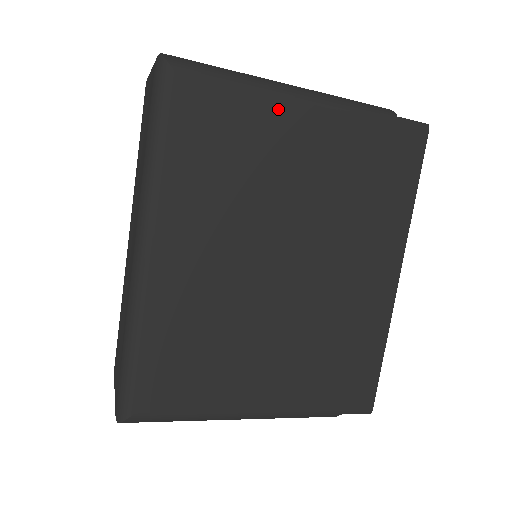
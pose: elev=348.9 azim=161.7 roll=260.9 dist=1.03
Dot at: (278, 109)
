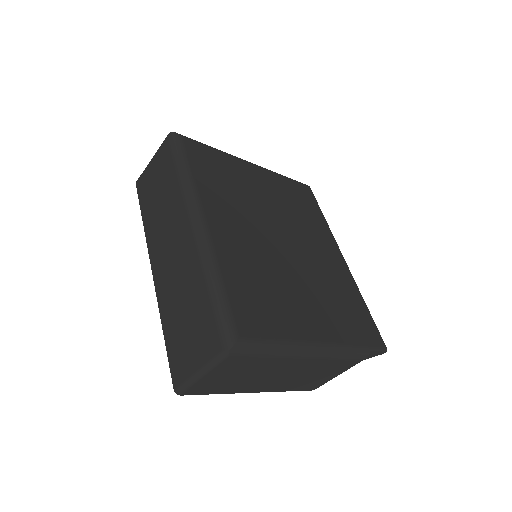
Dot at: (238, 164)
